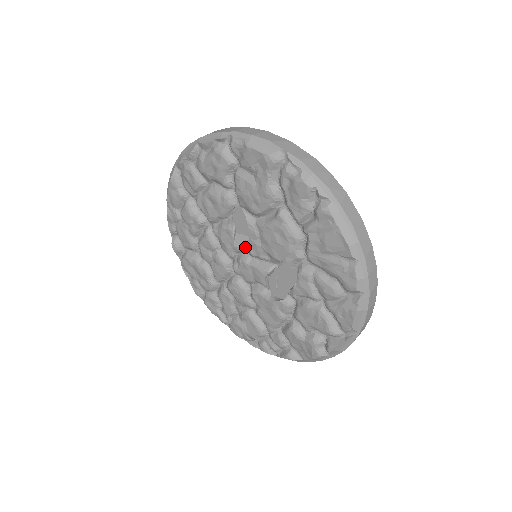
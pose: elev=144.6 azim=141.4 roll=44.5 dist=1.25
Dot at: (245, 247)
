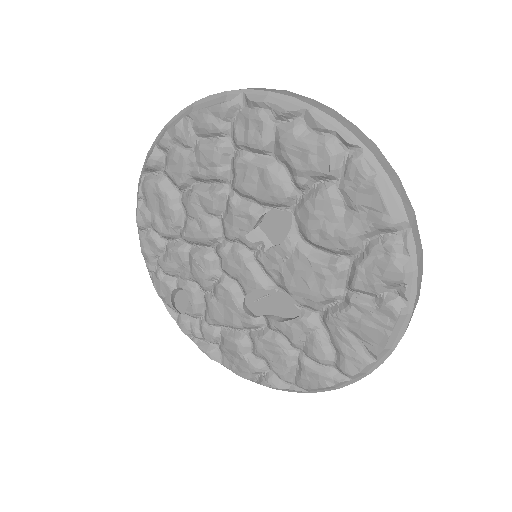
Dot at: (256, 246)
